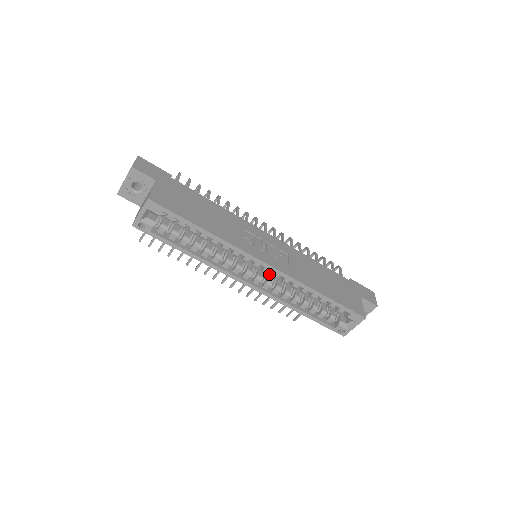
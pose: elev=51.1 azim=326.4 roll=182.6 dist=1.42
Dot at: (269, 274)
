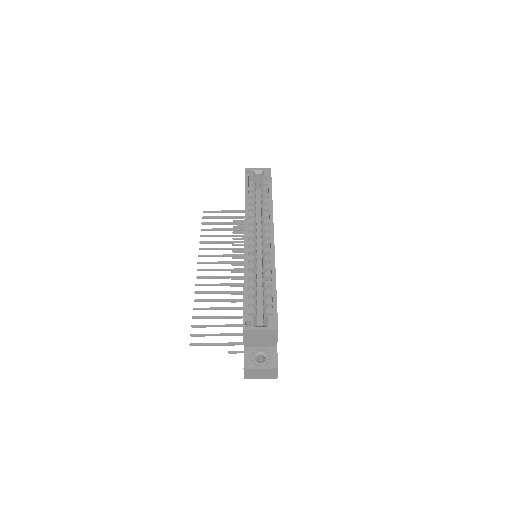
Dot at: occluded
